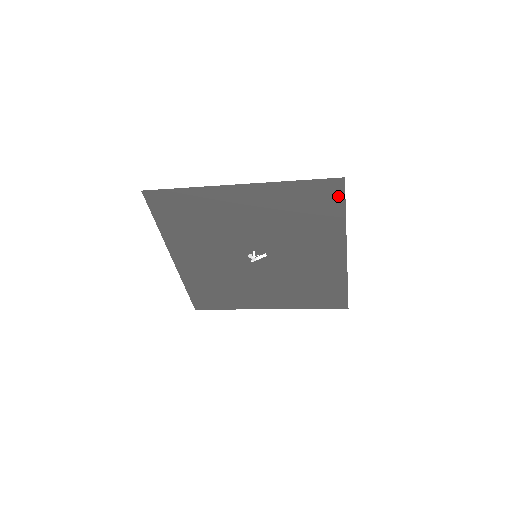
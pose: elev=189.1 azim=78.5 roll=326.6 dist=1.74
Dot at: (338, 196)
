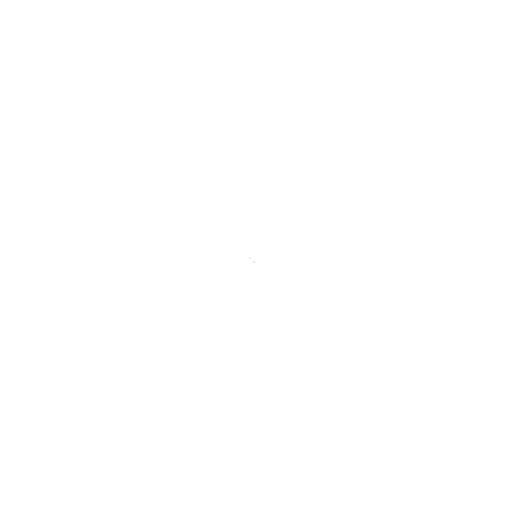
Dot at: occluded
